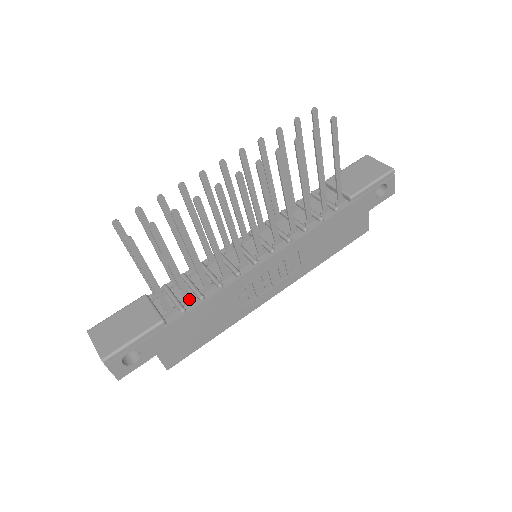
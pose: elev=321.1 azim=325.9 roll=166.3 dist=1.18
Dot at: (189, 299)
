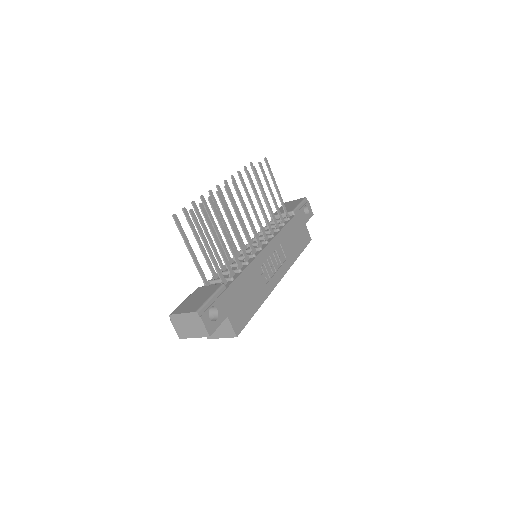
Dot at: (232, 273)
